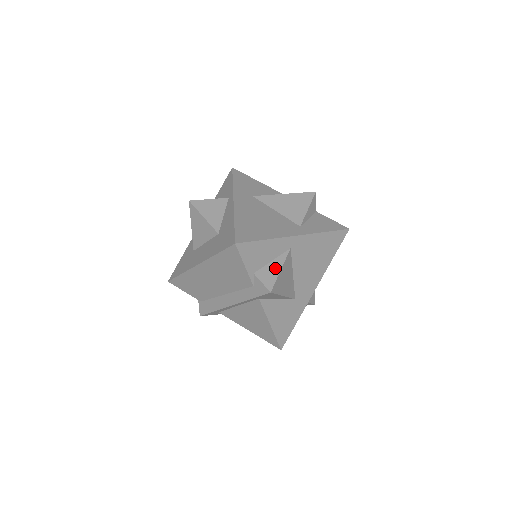
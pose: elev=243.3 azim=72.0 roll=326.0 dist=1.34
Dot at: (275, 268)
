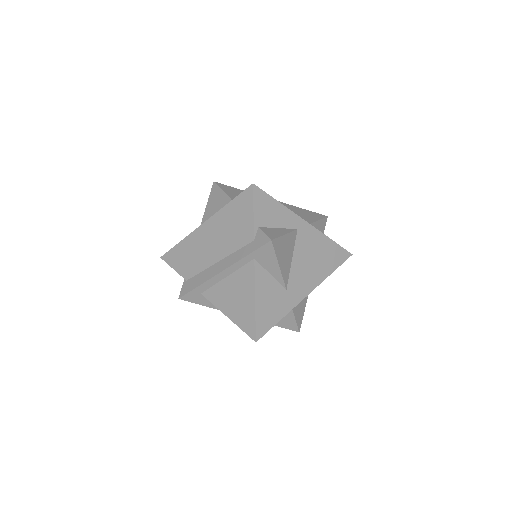
Dot at: (280, 232)
